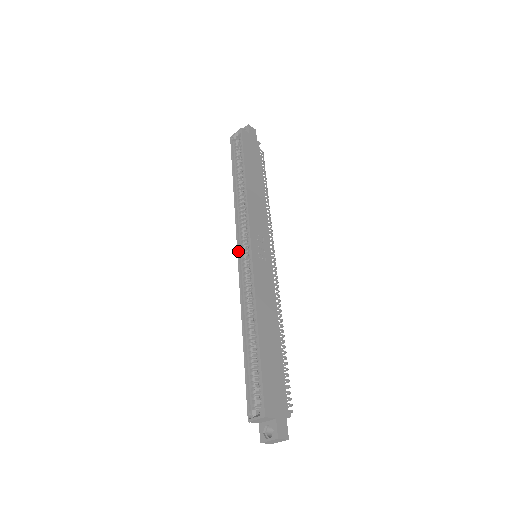
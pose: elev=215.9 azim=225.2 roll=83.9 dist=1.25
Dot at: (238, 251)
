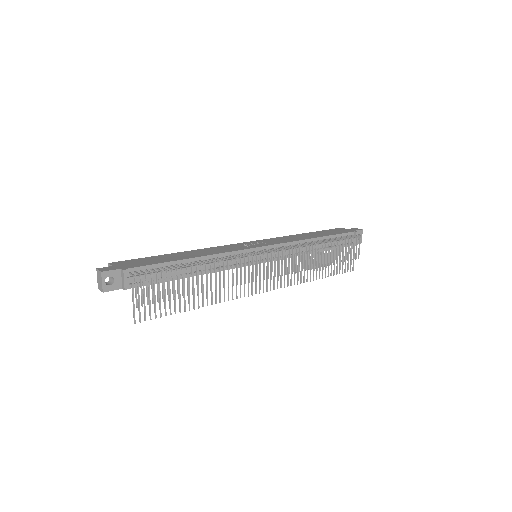
Dot at: occluded
